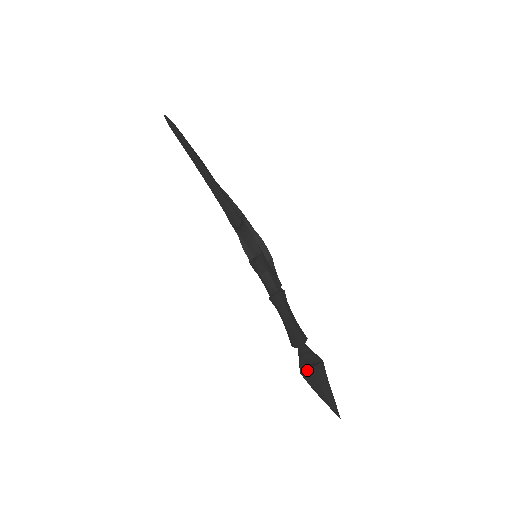
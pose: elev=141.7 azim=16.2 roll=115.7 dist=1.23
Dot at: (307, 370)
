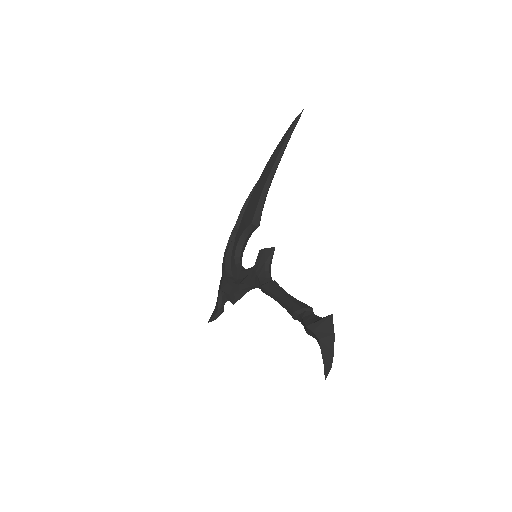
Dot at: (326, 317)
